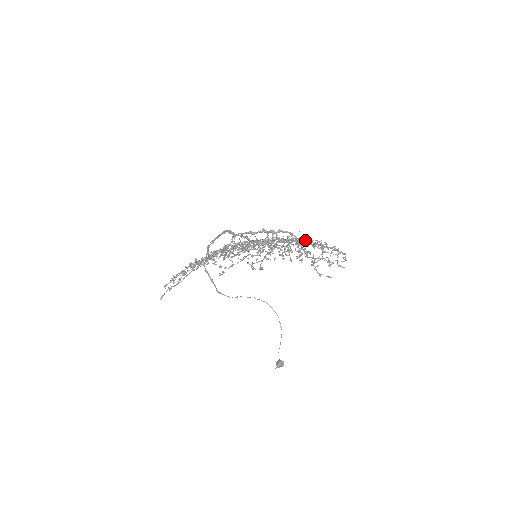
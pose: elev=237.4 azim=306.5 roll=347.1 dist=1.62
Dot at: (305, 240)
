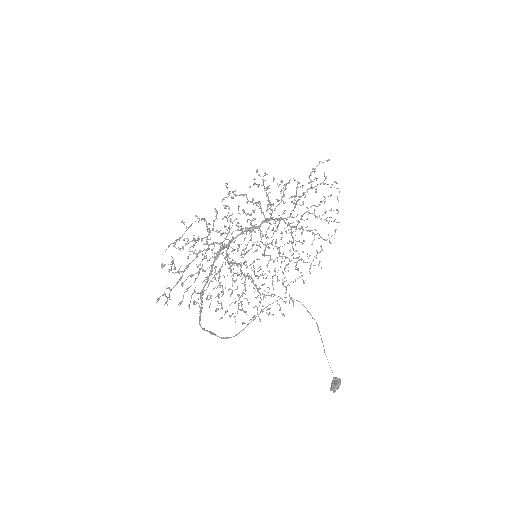
Dot at: (297, 221)
